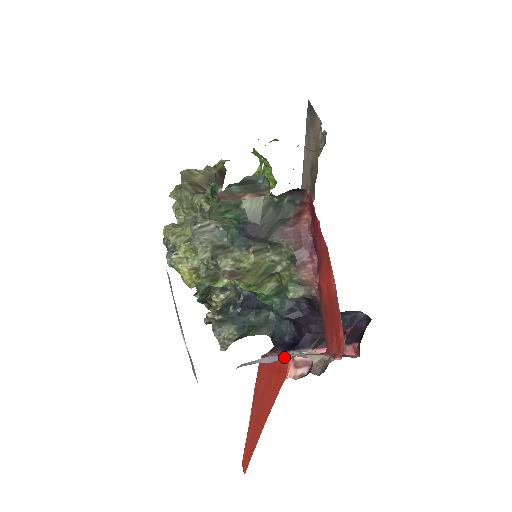
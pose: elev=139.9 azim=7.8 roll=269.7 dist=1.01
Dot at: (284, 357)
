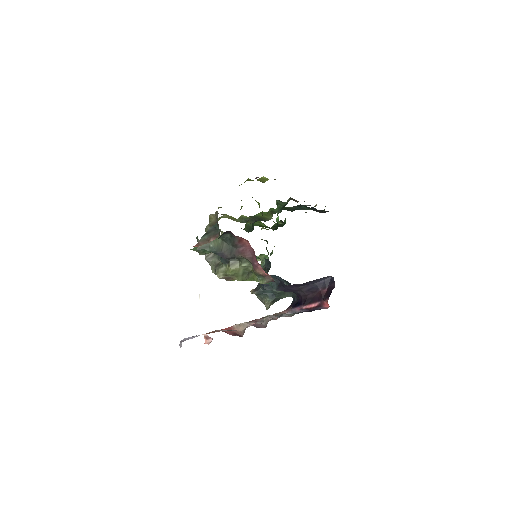
Dot at: (194, 337)
